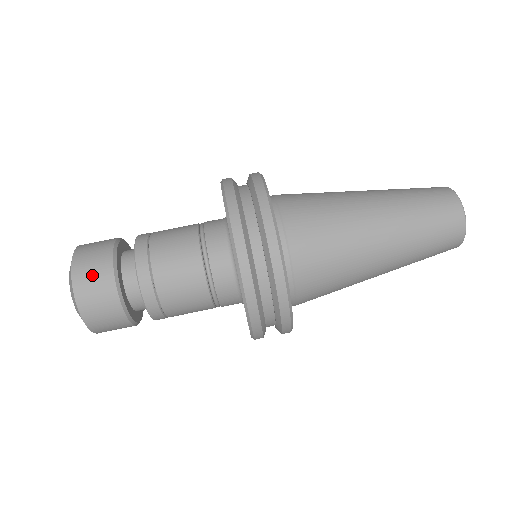
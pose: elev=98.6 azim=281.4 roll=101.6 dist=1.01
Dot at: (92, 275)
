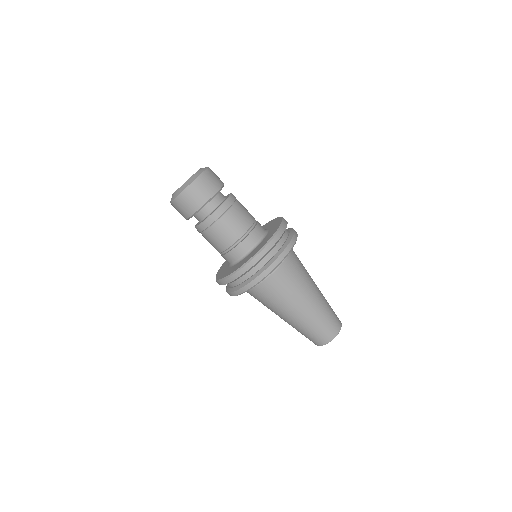
Dot at: (202, 189)
